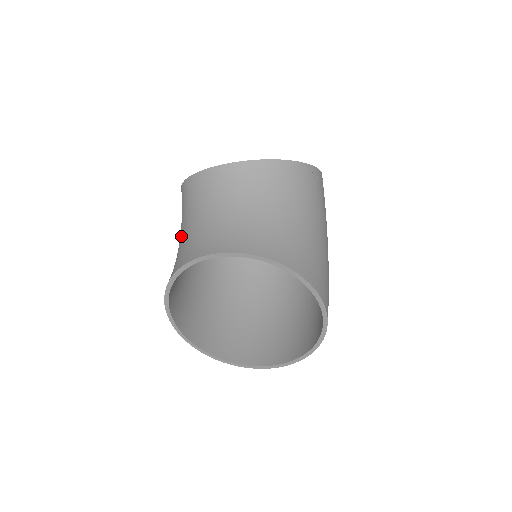
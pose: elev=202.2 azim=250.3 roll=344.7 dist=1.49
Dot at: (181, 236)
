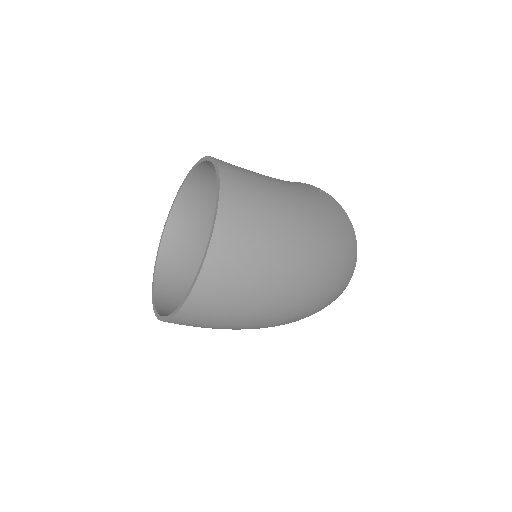
Dot at: occluded
